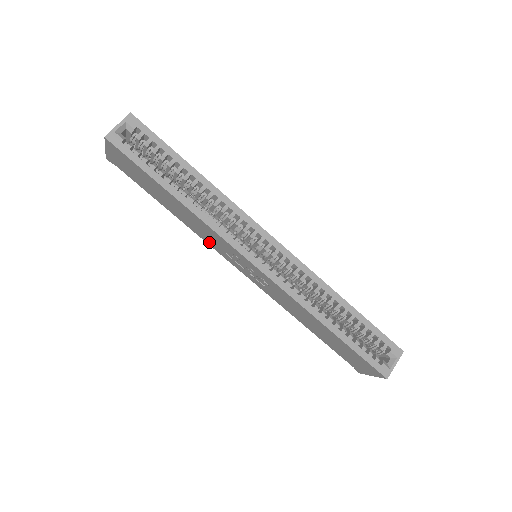
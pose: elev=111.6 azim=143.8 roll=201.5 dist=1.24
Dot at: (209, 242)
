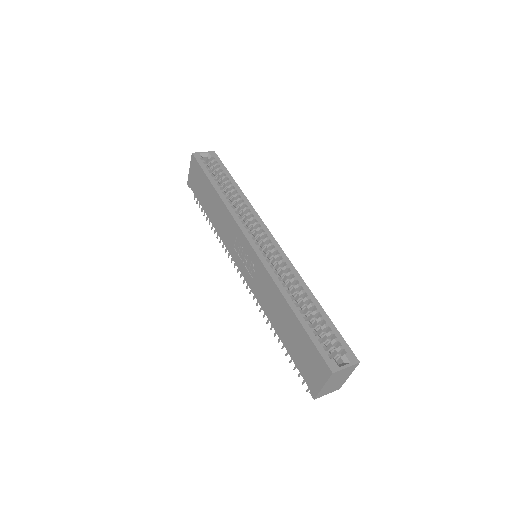
Dot at: (226, 241)
